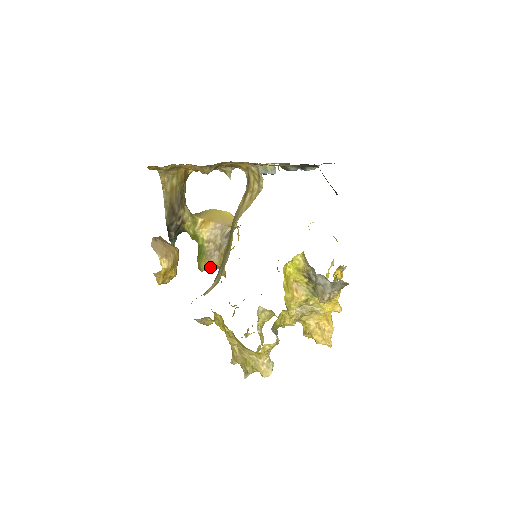
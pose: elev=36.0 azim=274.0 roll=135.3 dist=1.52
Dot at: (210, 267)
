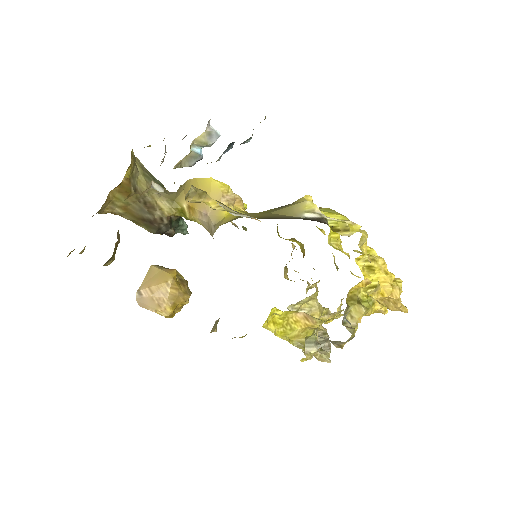
Dot at: occluded
